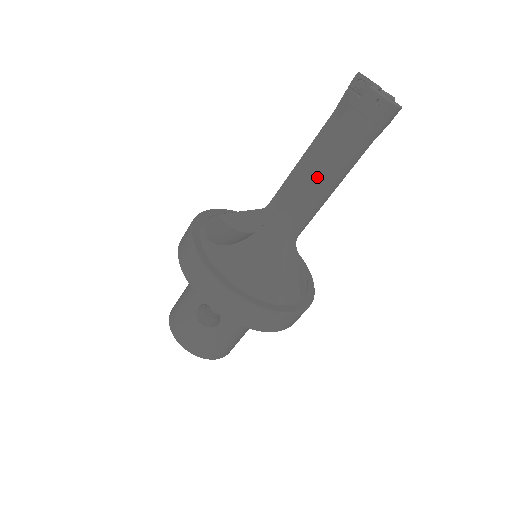
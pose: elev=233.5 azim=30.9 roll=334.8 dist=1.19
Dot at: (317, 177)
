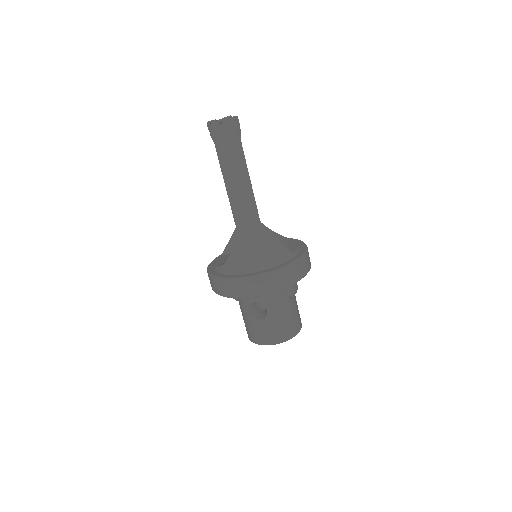
Dot at: (233, 184)
